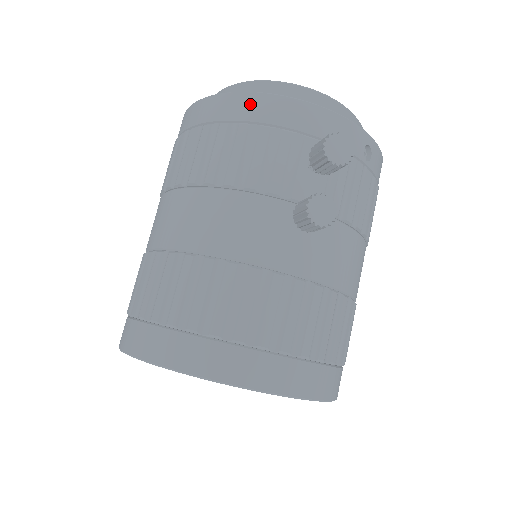
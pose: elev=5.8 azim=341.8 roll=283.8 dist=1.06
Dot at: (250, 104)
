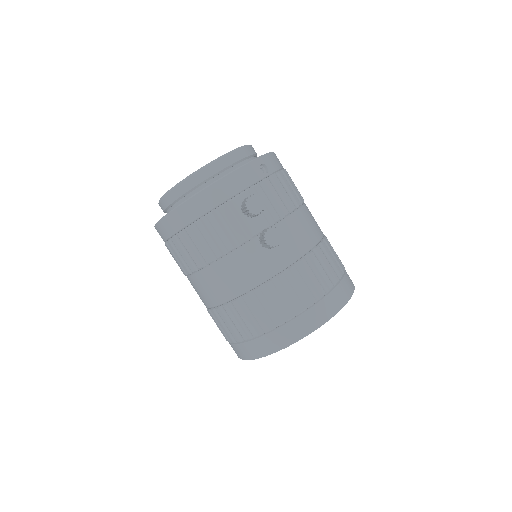
Dot at: (190, 209)
